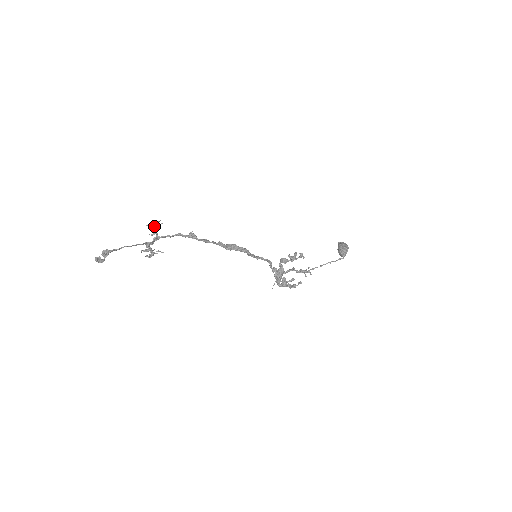
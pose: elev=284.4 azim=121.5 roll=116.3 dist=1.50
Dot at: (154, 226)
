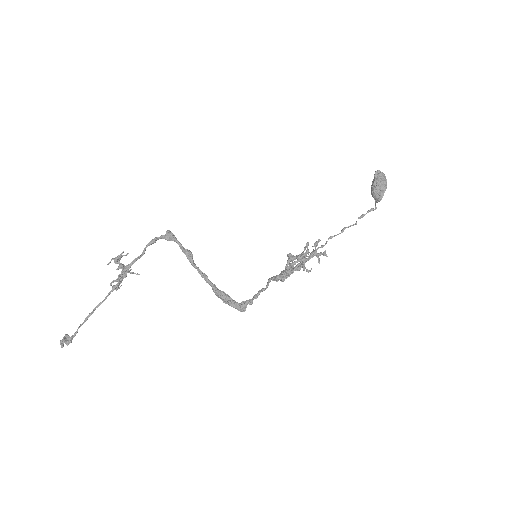
Dot at: (117, 260)
